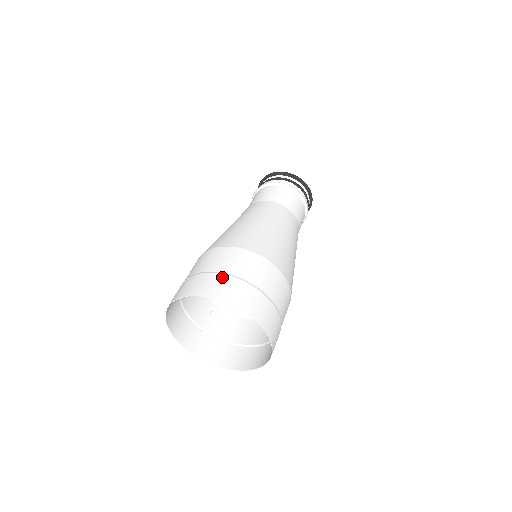
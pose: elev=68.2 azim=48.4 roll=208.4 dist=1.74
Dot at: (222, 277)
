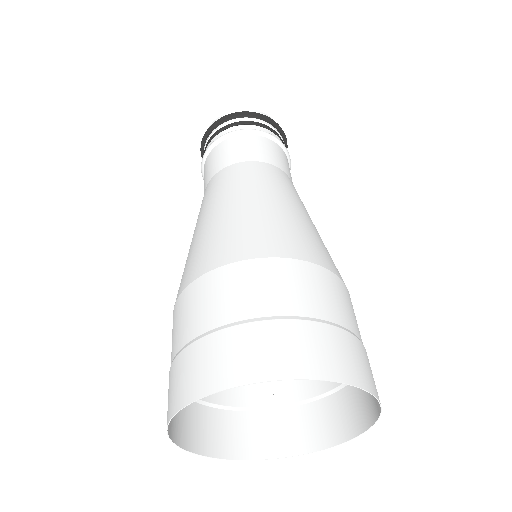
Dot at: (189, 352)
